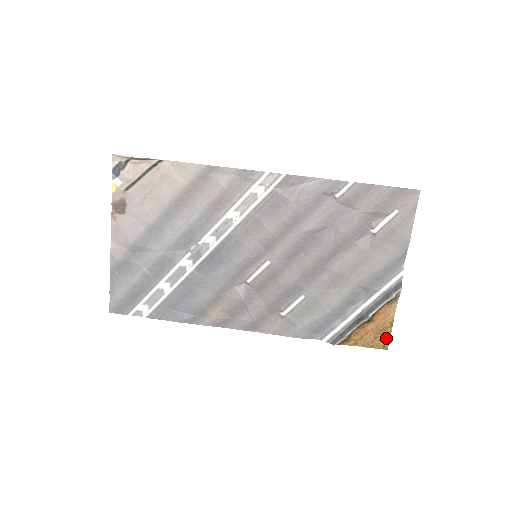
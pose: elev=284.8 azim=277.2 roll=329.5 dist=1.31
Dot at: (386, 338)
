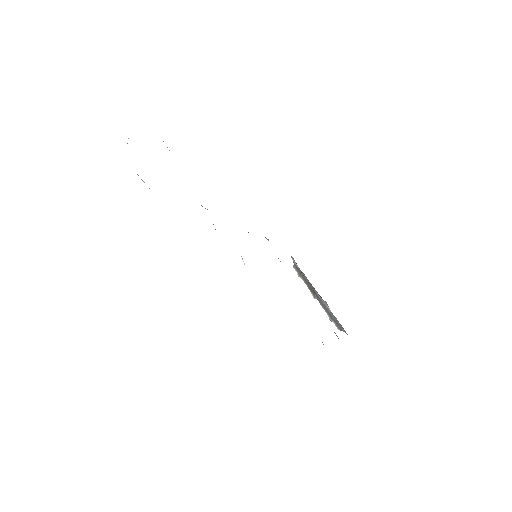
Dot at: occluded
